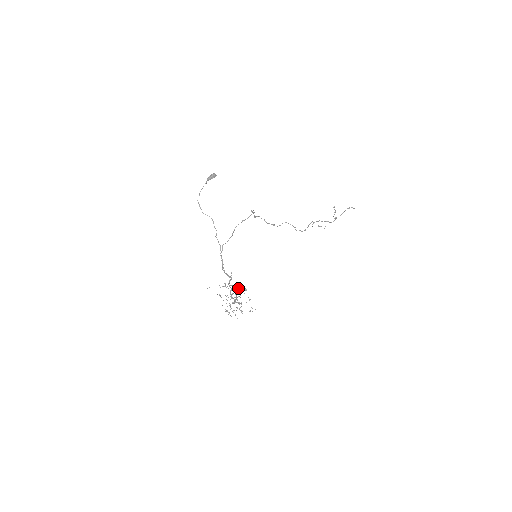
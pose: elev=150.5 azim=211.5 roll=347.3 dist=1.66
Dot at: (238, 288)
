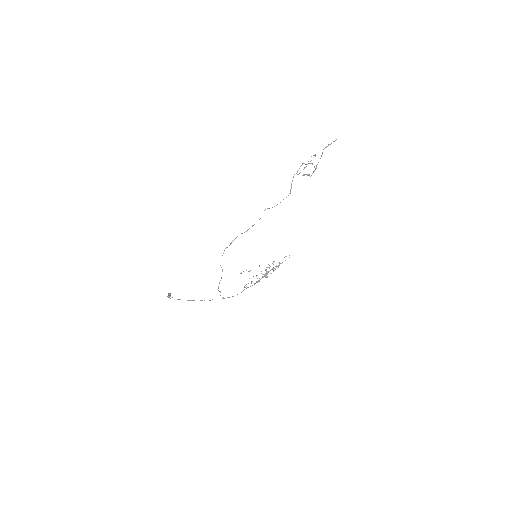
Dot at: occluded
